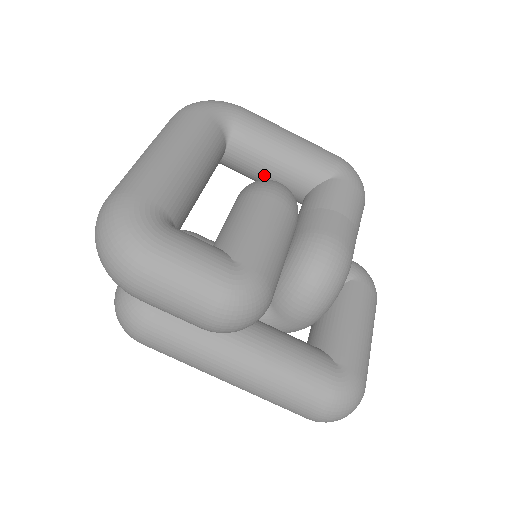
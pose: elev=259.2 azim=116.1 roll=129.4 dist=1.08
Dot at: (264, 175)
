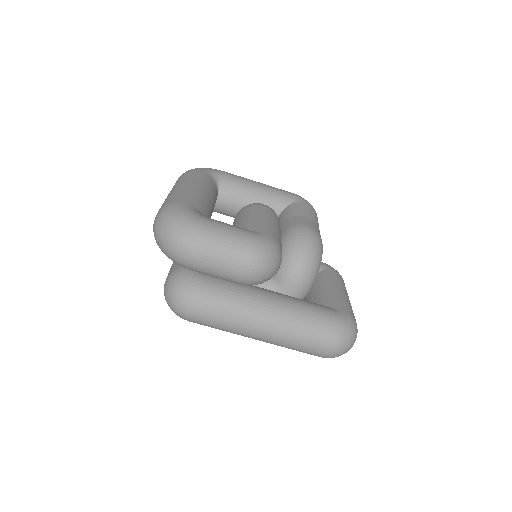
Dot at: occluded
